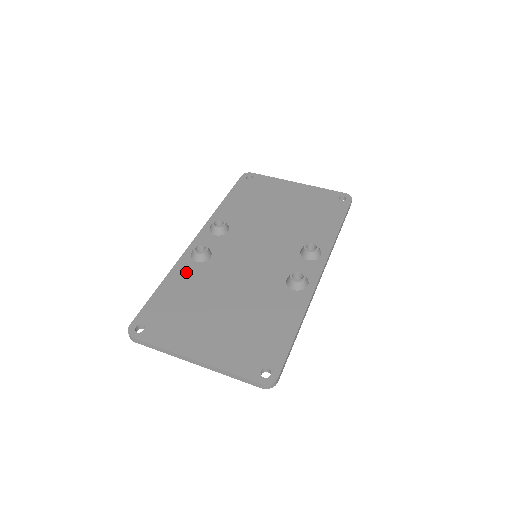
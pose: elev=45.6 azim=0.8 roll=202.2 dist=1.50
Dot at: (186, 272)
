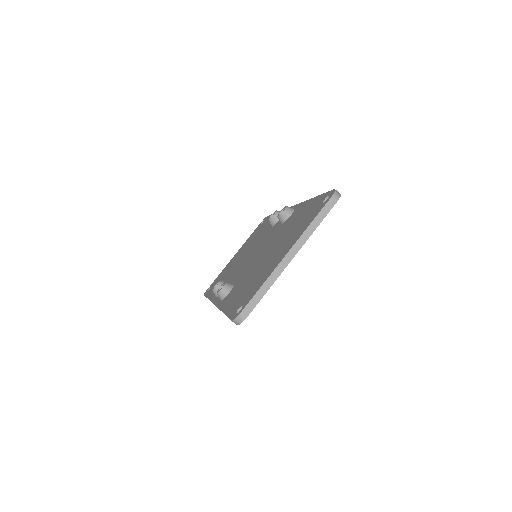
Dot at: (229, 297)
